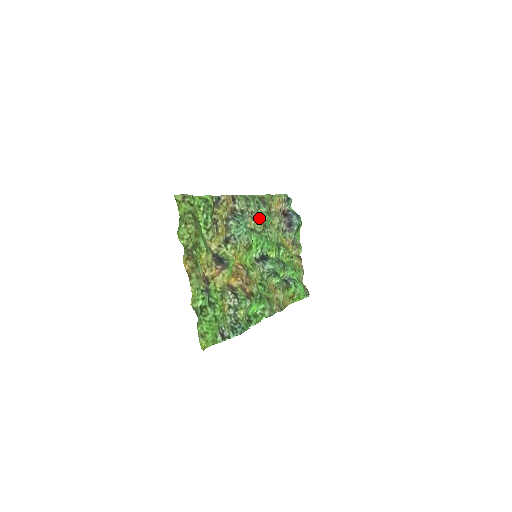
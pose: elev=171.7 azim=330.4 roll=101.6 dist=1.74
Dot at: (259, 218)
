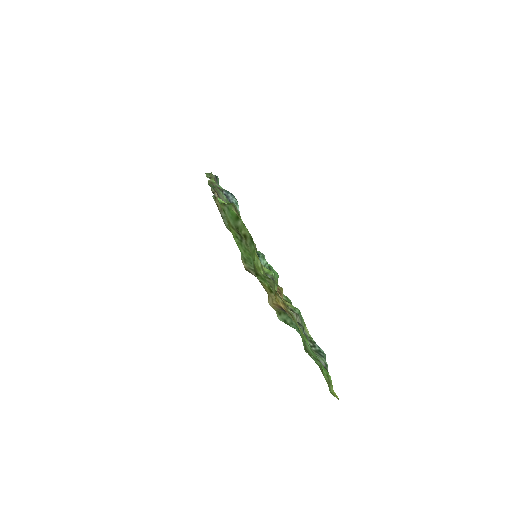
Dot at: occluded
